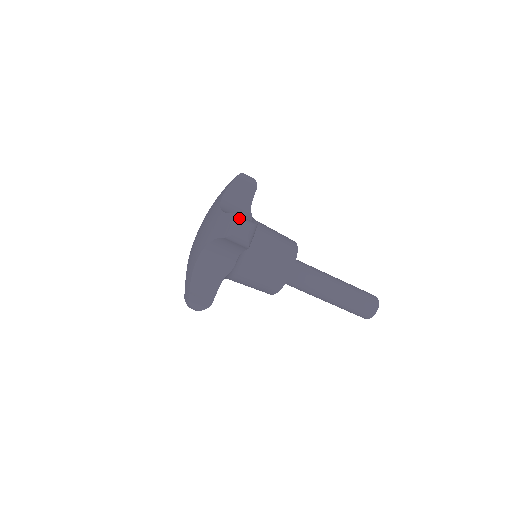
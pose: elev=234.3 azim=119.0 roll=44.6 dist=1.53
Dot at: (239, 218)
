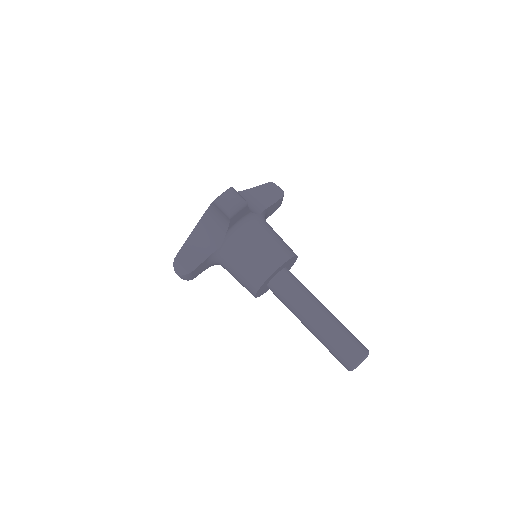
Dot at: (231, 188)
